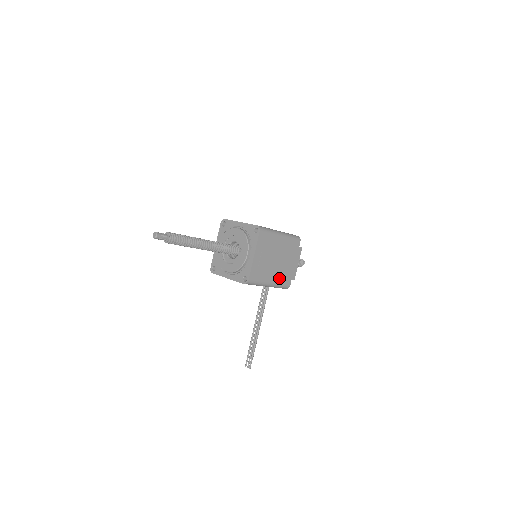
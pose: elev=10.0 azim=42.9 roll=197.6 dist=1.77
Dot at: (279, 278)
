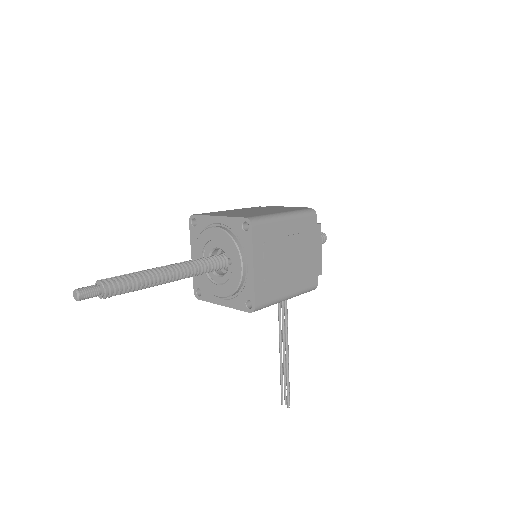
Dot at: (299, 282)
